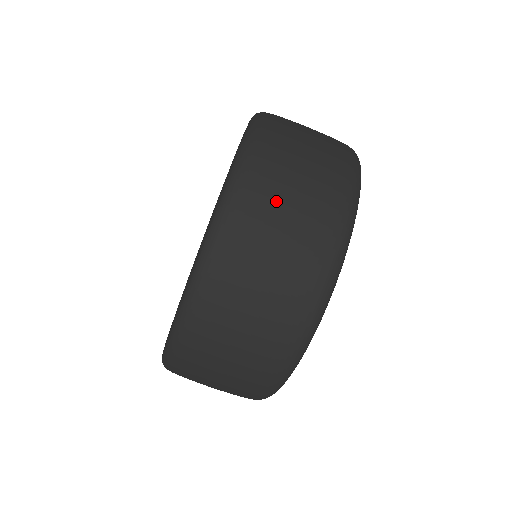
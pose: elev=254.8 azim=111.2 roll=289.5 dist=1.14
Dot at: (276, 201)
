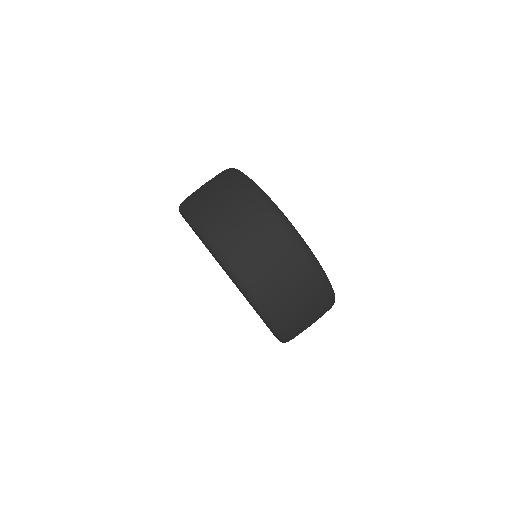
Dot at: (277, 287)
